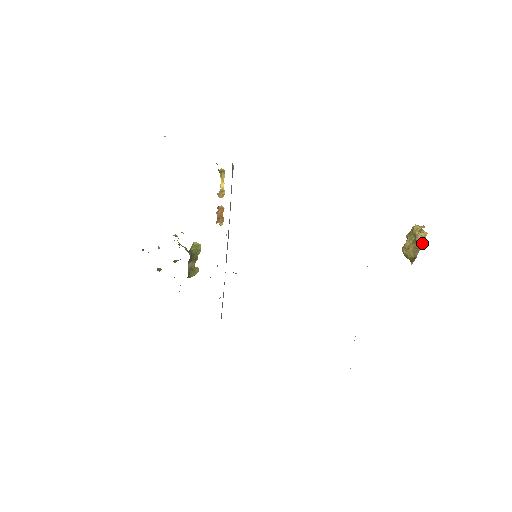
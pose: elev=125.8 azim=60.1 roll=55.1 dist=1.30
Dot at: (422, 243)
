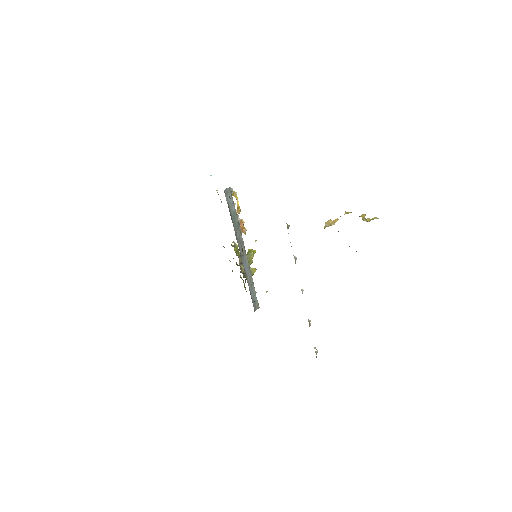
Dot at: occluded
